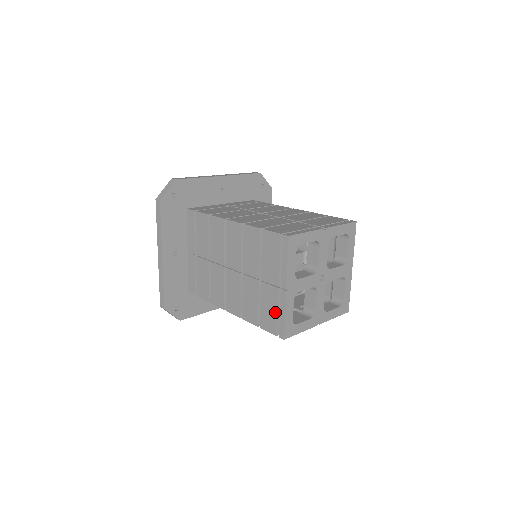
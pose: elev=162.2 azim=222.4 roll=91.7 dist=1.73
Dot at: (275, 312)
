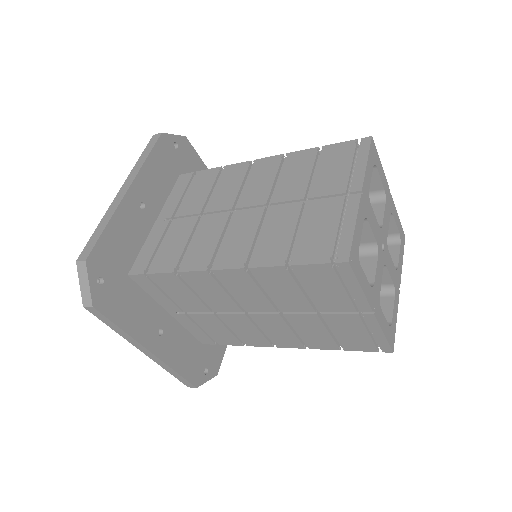
Dot at: (332, 229)
